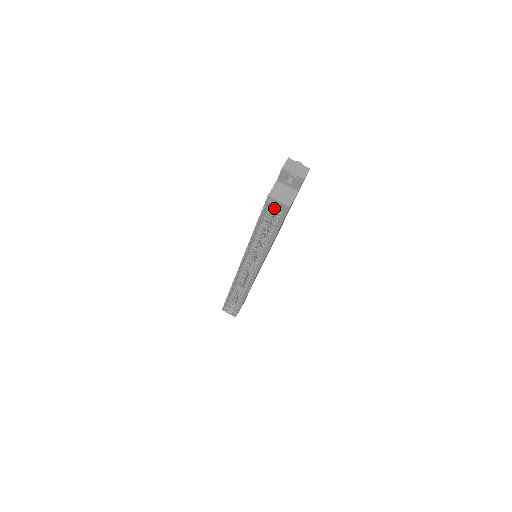
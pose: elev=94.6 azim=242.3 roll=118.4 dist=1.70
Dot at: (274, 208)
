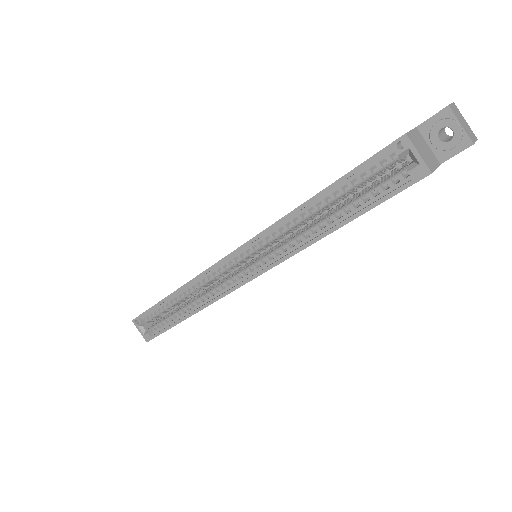
Dot at: (383, 171)
